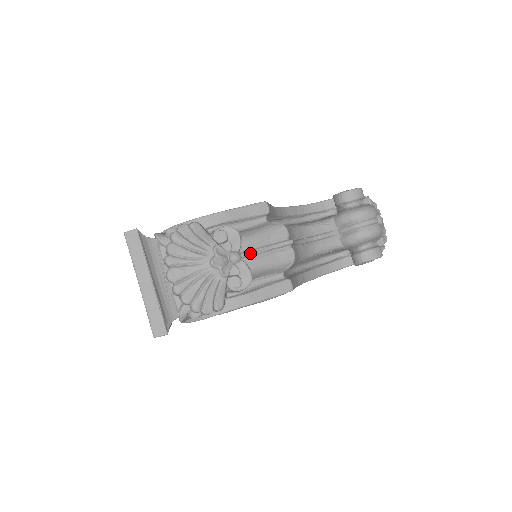
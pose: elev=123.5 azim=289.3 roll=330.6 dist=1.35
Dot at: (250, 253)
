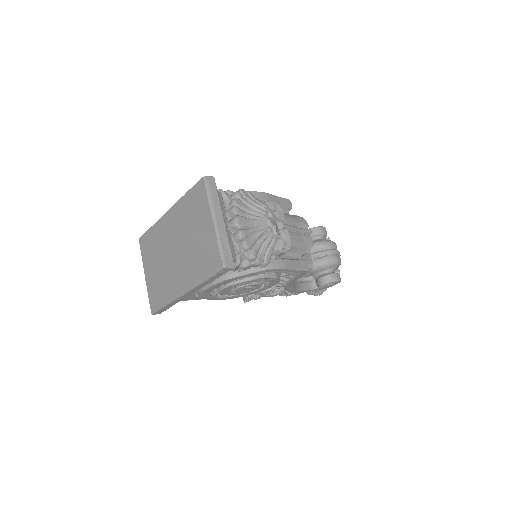
Dot at: (289, 226)
